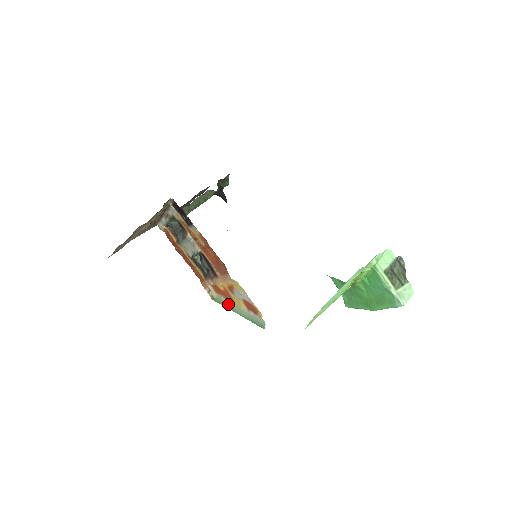
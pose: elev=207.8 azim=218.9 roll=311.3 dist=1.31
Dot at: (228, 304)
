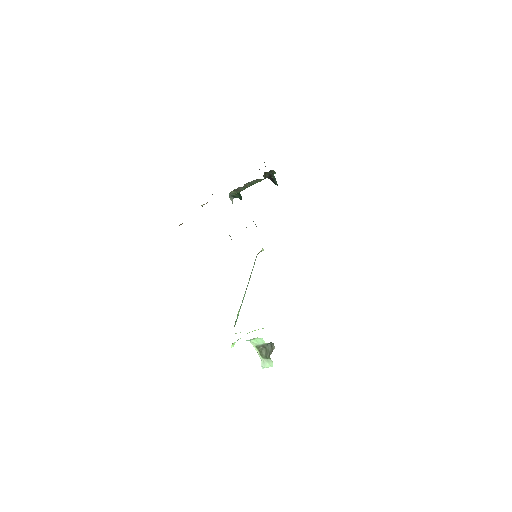
Dot at: occluded
